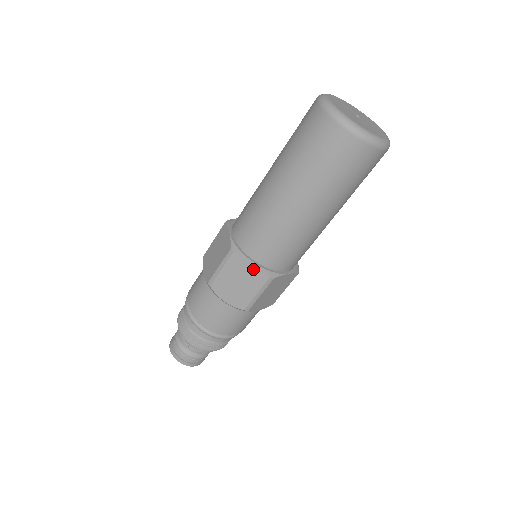
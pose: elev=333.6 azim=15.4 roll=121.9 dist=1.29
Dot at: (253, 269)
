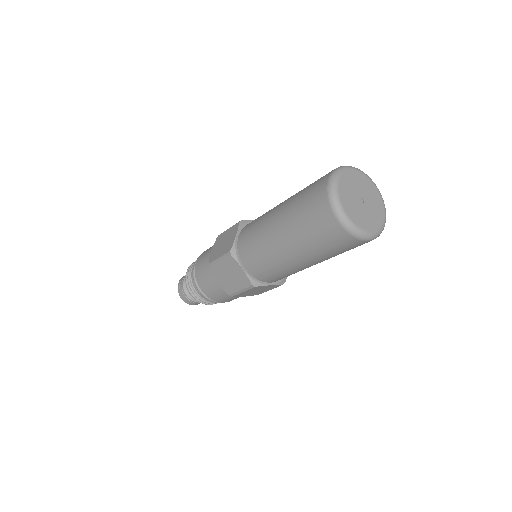
Dot at: (242, 273)
